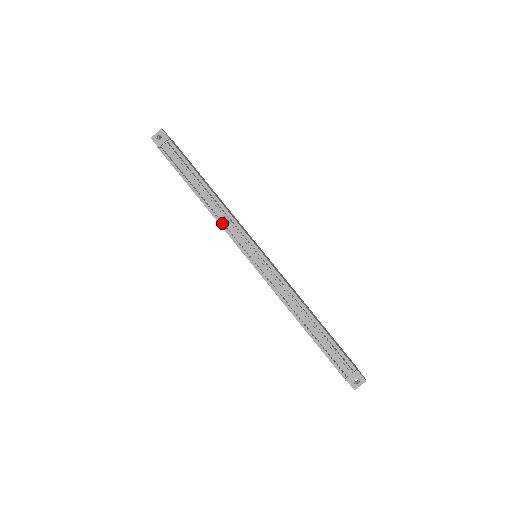
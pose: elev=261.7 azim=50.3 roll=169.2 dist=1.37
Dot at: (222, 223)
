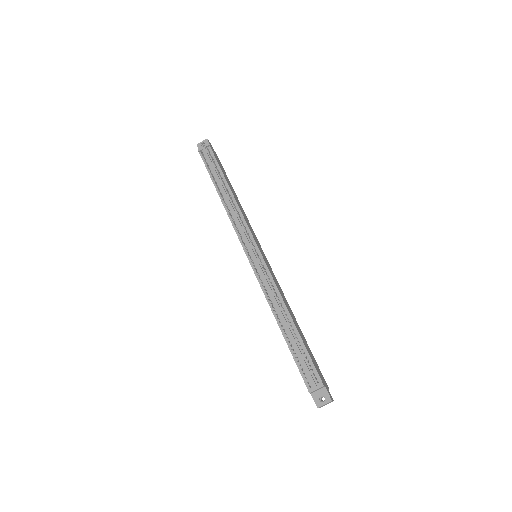
Dot at: (233, 220)
